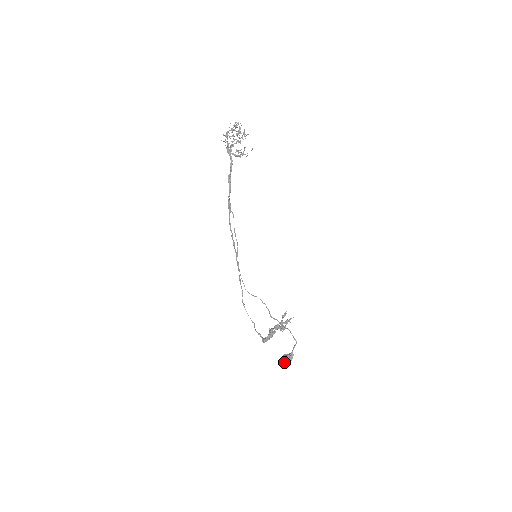
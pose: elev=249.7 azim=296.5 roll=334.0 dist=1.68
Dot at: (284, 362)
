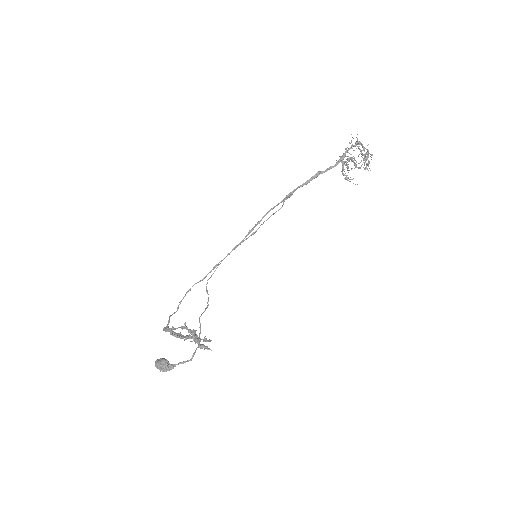
Dot at: (157, 363)
